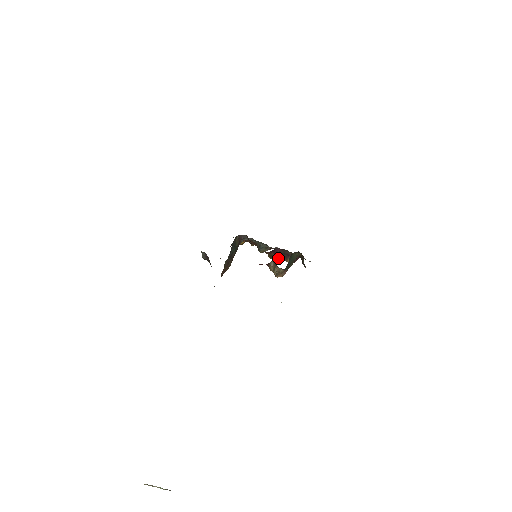
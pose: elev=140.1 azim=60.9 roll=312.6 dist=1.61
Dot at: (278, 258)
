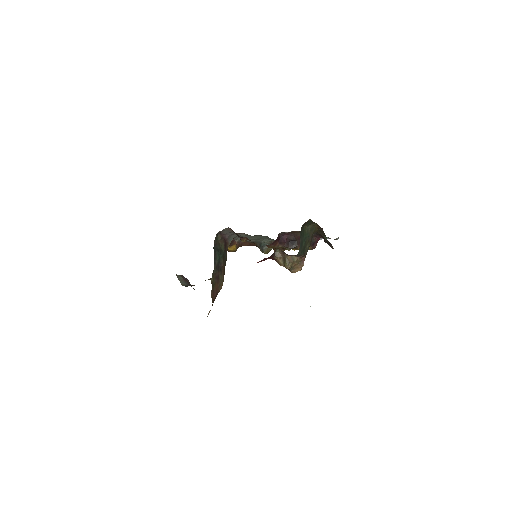
Dot at: (289, 248)
